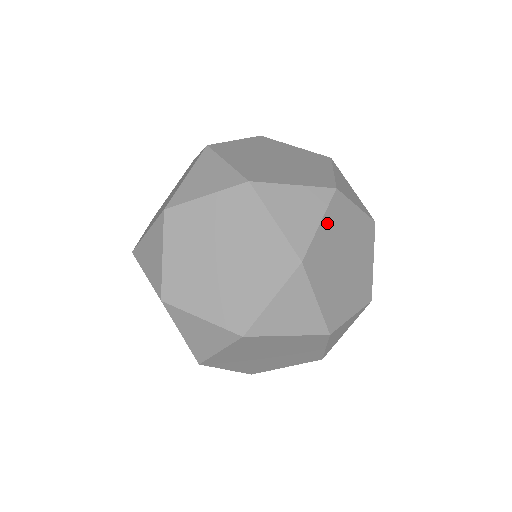
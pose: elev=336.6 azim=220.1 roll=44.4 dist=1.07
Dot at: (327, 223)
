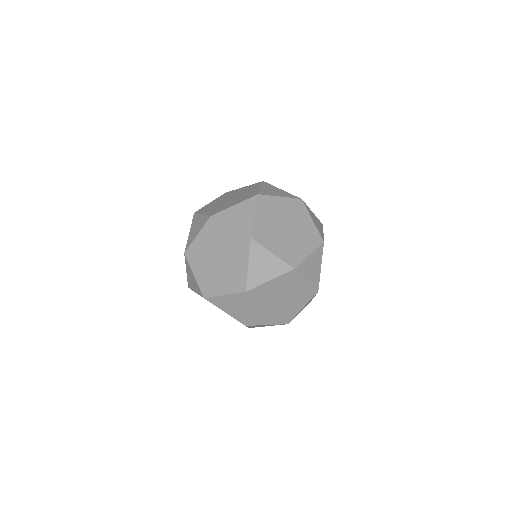
Dot at: (276, 281)
